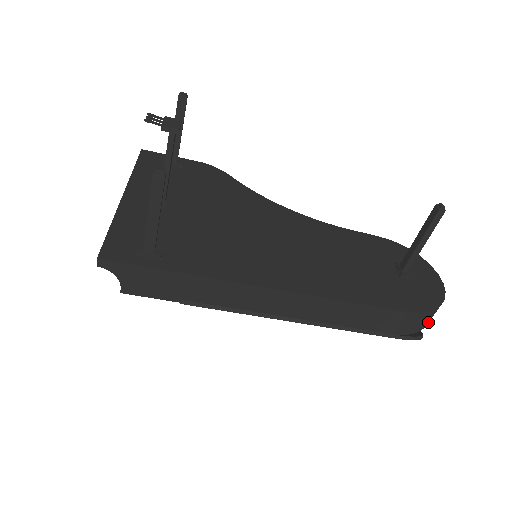
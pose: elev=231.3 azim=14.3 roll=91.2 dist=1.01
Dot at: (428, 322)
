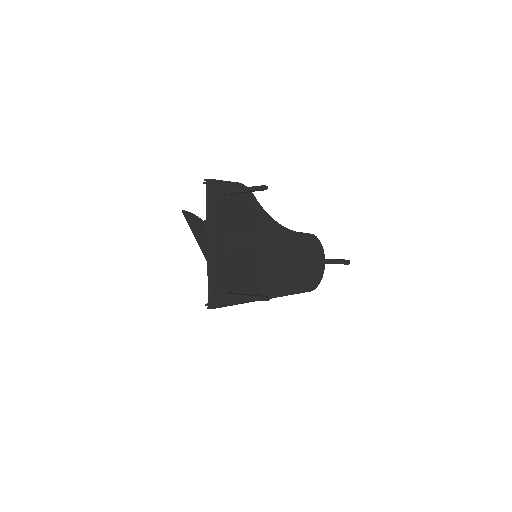
Dot at: occluded
